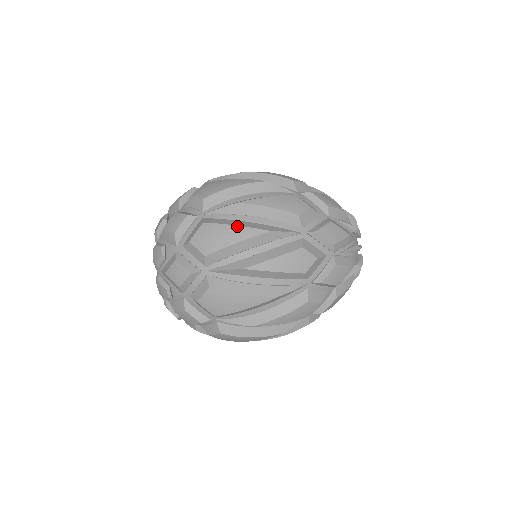
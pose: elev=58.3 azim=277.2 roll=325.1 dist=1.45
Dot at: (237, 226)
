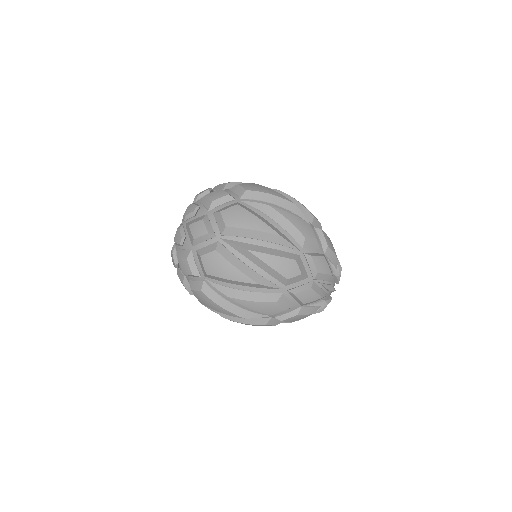
Dot at: (260, 219)
